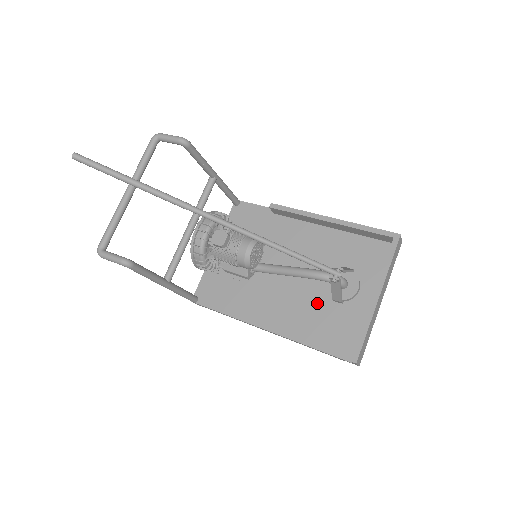
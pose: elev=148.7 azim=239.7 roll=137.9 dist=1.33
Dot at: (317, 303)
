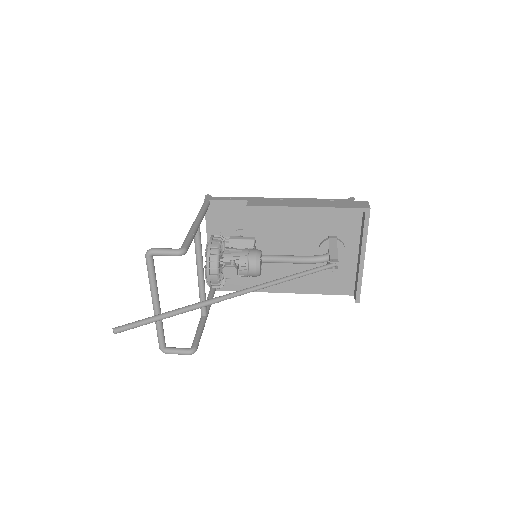
Dot at: (315, 266)
